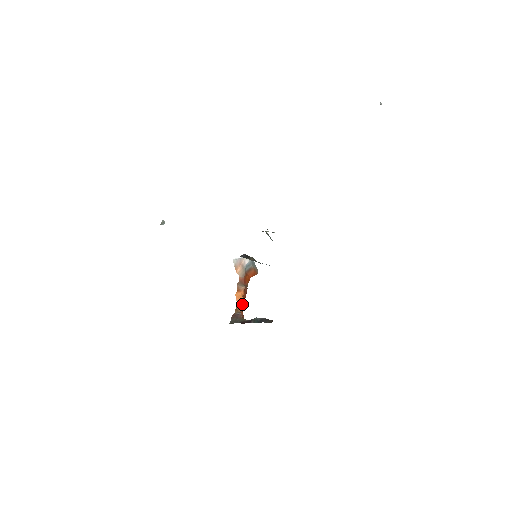
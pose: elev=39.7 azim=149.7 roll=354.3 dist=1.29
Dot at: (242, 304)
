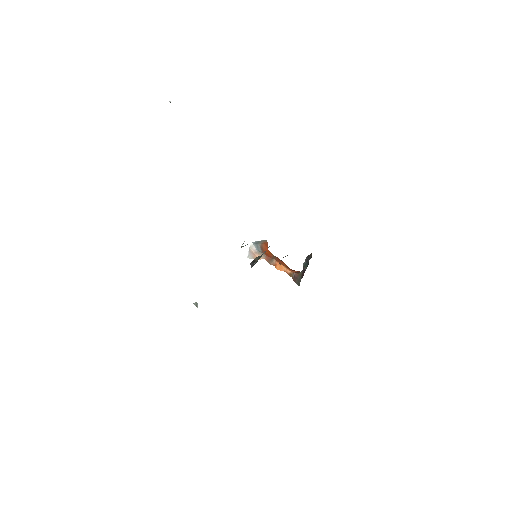
Dot at: (287, 268)
